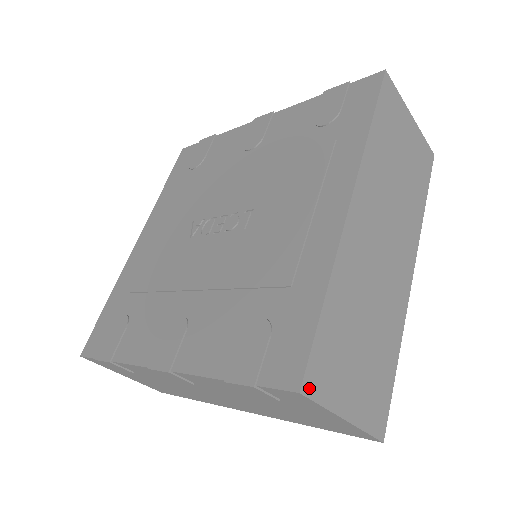
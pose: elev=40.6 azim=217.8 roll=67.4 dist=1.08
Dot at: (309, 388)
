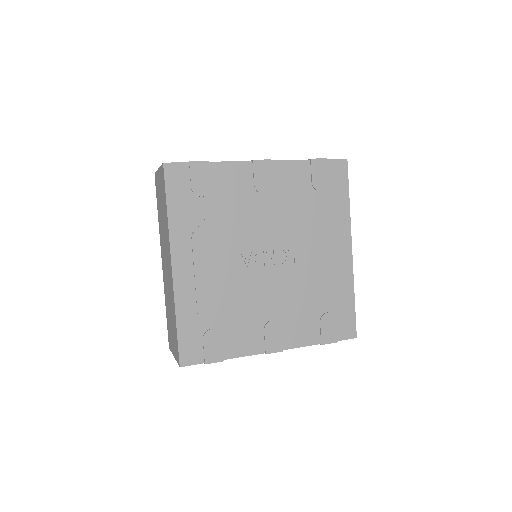
Dot at: occluded
